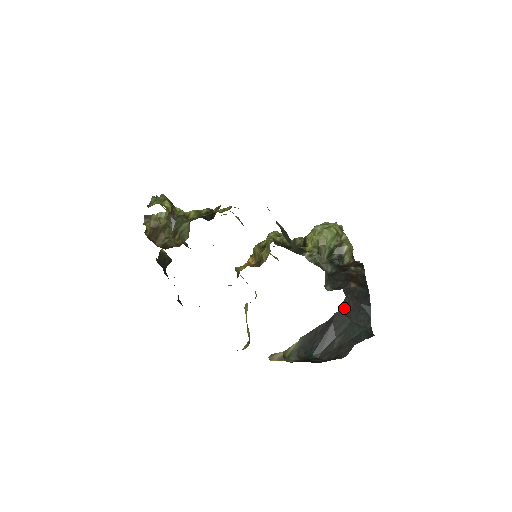
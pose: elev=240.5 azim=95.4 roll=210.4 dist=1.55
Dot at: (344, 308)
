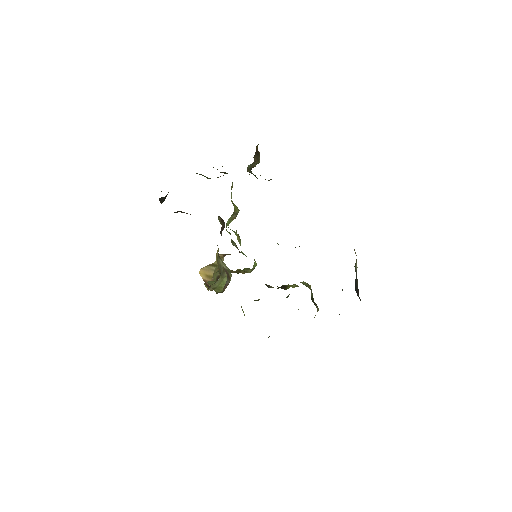
Dot at: occluded
